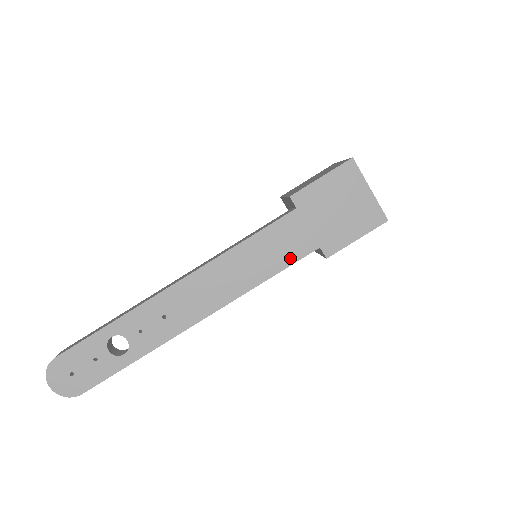
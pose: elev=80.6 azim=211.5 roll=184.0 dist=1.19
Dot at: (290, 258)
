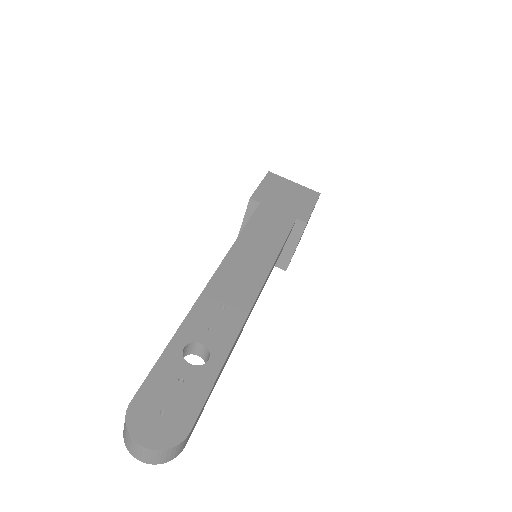
Dot at: (284, 230)
